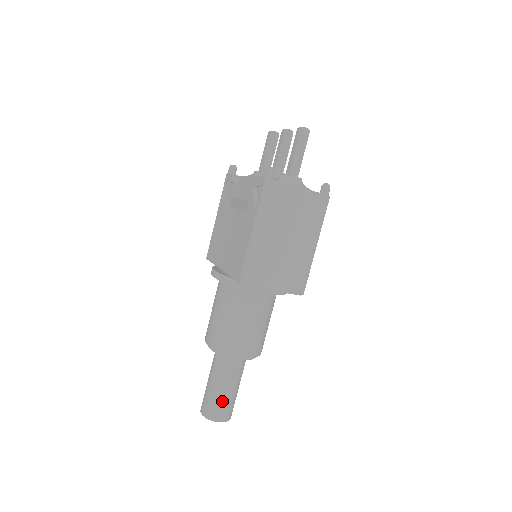
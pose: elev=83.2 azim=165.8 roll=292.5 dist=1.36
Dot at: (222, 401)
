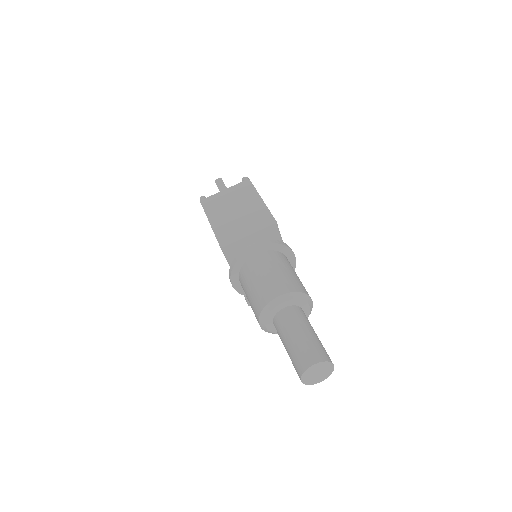
Dot at: (300, 347)
